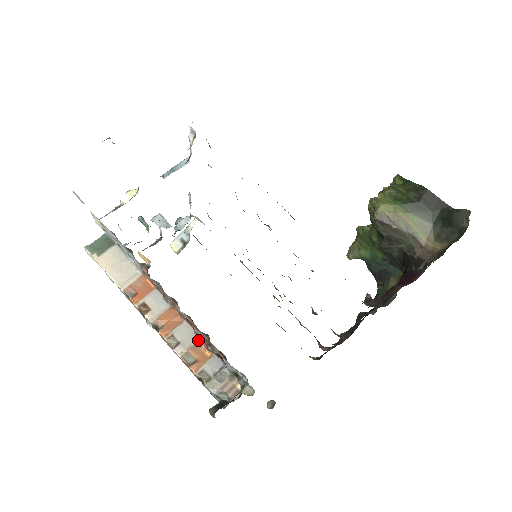
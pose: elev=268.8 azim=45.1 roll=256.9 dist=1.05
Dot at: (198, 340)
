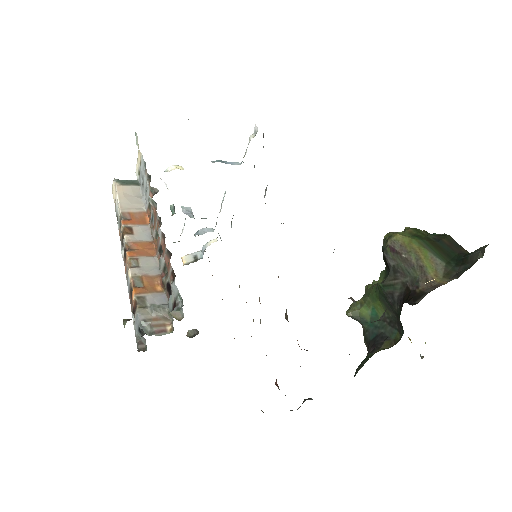
Dot at: (158, 274)
